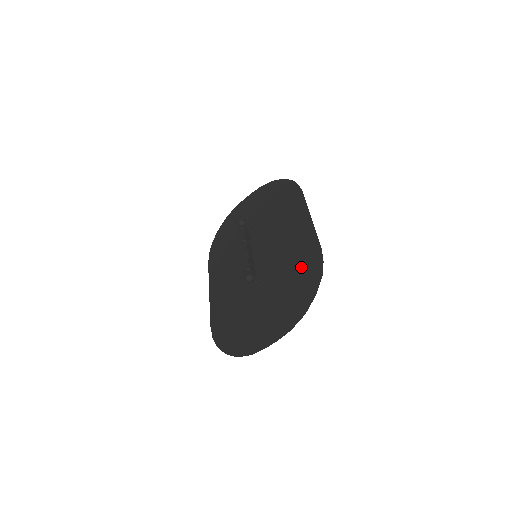
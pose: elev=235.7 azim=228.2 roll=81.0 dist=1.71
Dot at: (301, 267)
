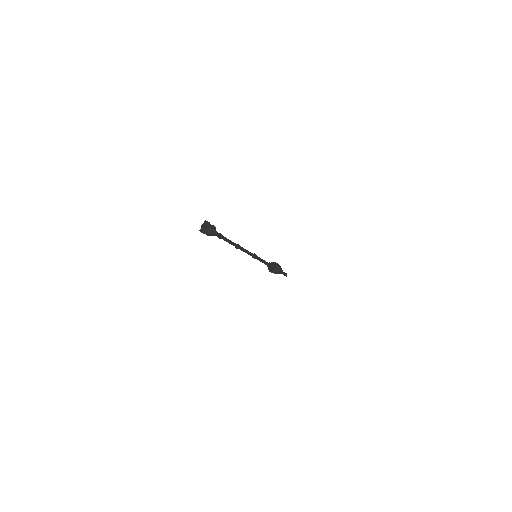
Dot at: occluded
